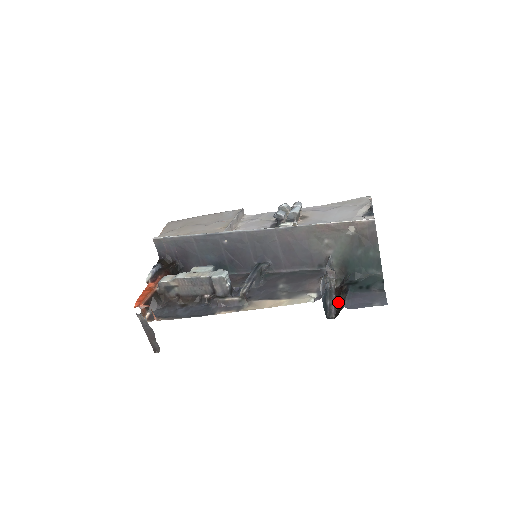
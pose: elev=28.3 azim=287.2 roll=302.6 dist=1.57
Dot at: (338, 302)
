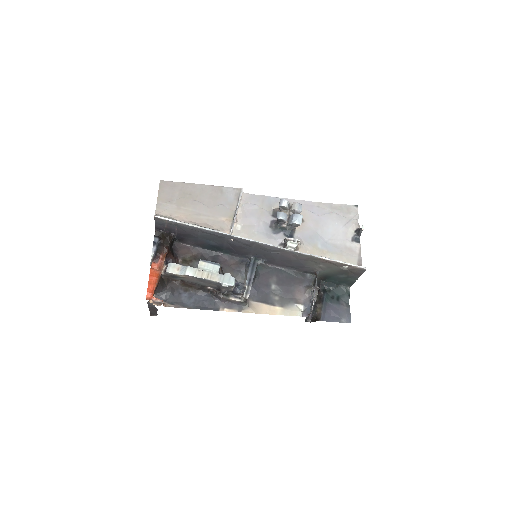
Dot at: (315, 310)
